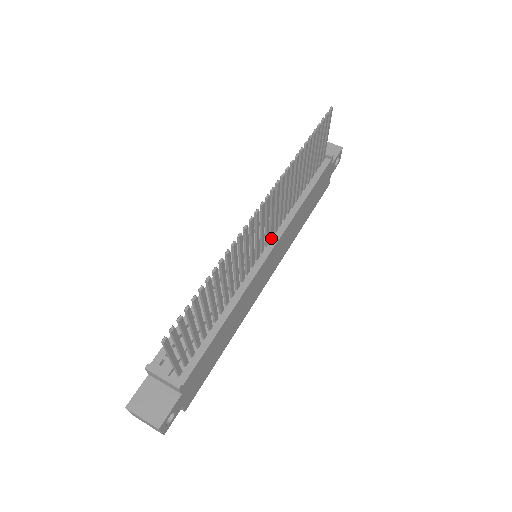
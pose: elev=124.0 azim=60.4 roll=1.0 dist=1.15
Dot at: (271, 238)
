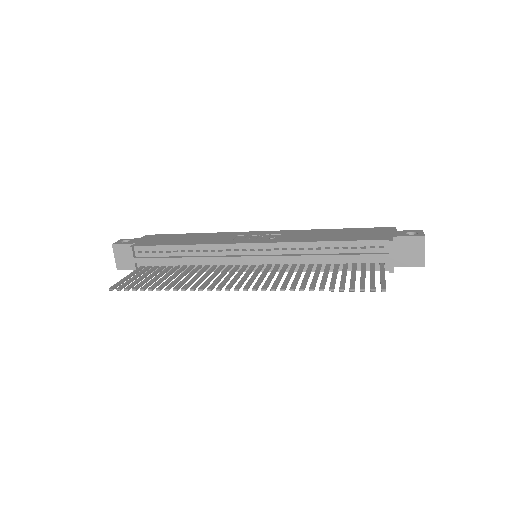
Dot at: (268, 266)
